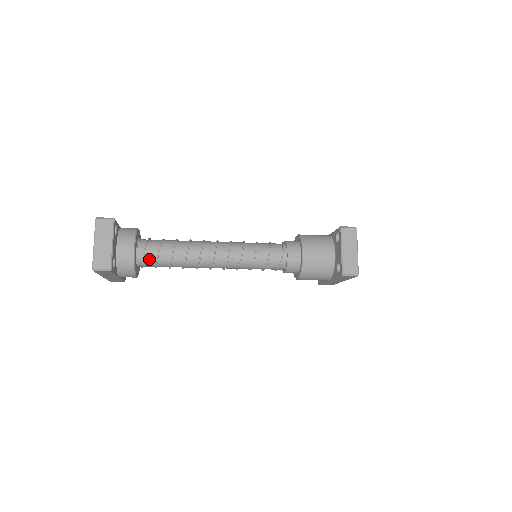
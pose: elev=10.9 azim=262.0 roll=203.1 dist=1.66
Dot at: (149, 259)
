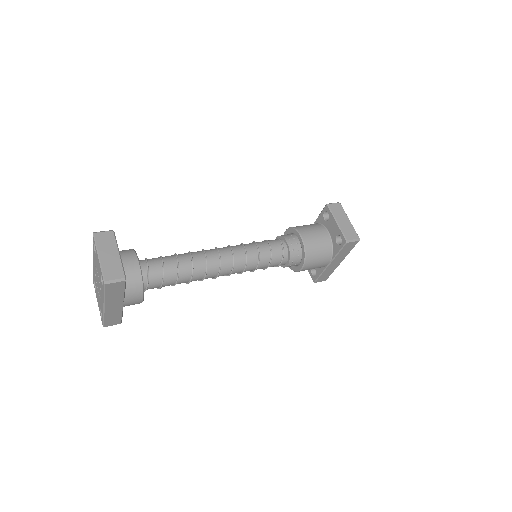
Dot at: (154, 275)
